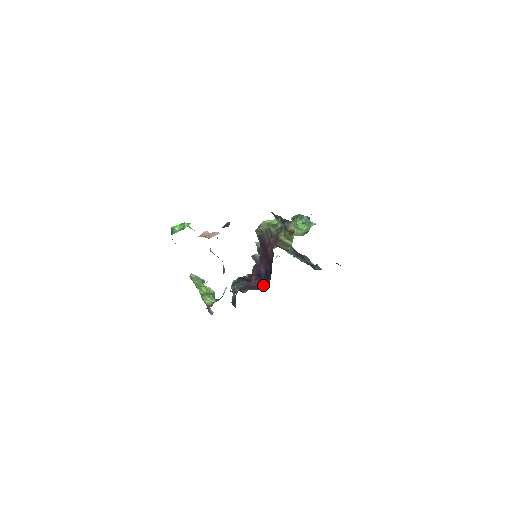
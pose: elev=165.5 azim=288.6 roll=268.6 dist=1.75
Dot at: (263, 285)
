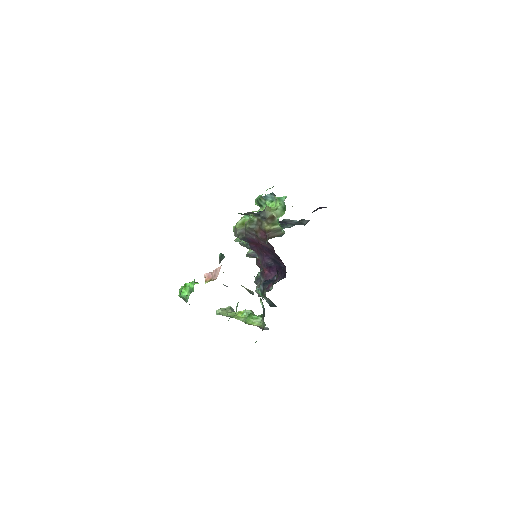
Dot at: (281, 272)
